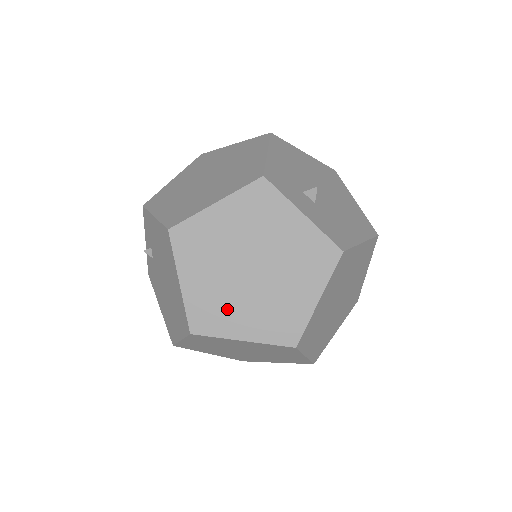
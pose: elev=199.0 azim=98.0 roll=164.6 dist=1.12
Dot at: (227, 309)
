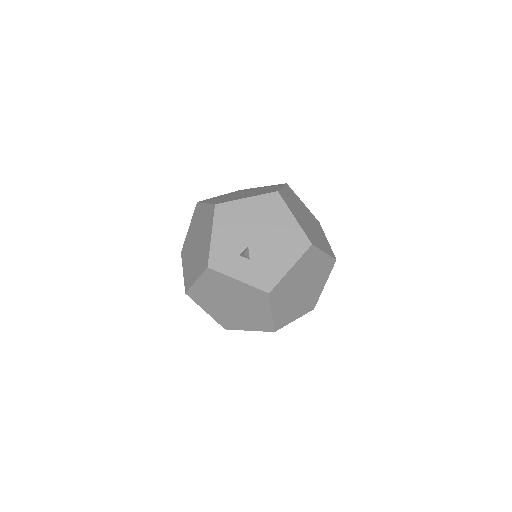
Dot at: (233, 320)
